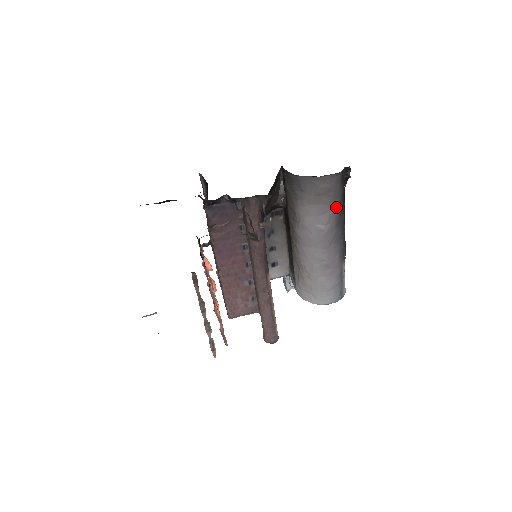
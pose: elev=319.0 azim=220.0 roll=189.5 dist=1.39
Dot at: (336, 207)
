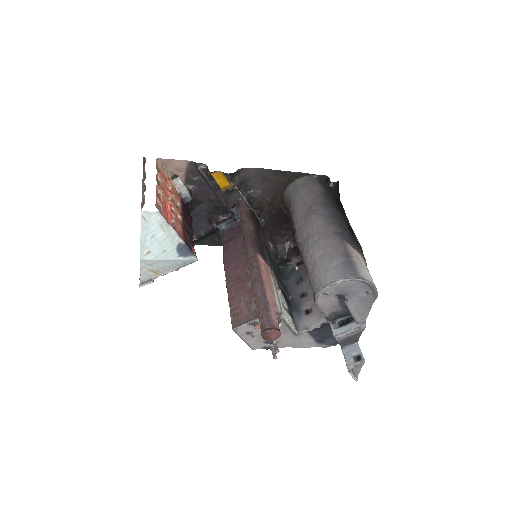
Dot at: (320, 199)
